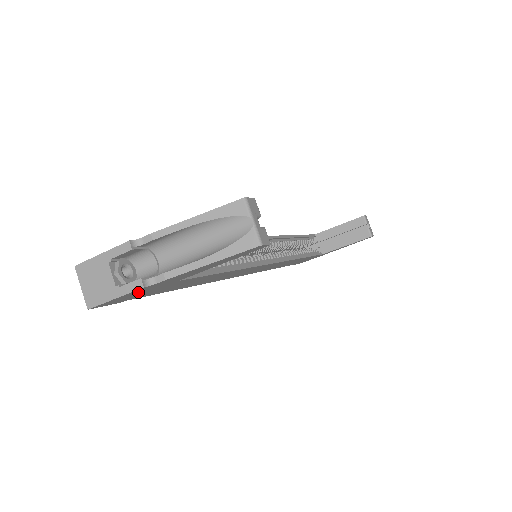
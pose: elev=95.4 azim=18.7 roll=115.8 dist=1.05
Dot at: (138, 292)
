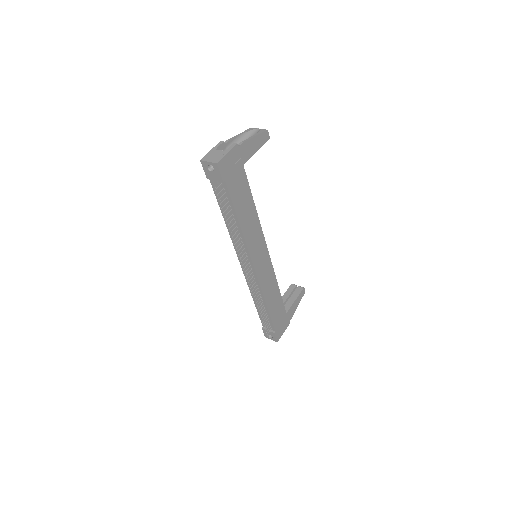
Dot at: (233, 159)
